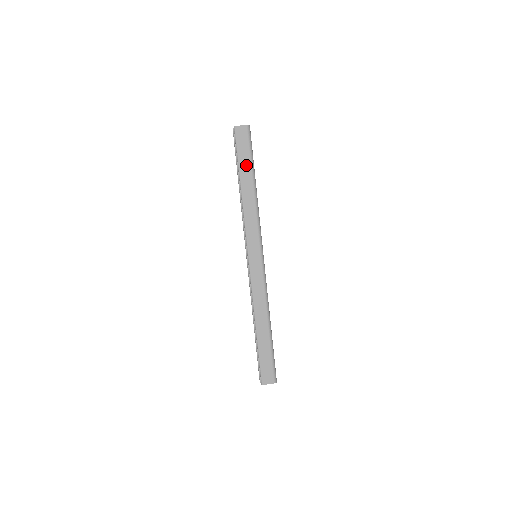
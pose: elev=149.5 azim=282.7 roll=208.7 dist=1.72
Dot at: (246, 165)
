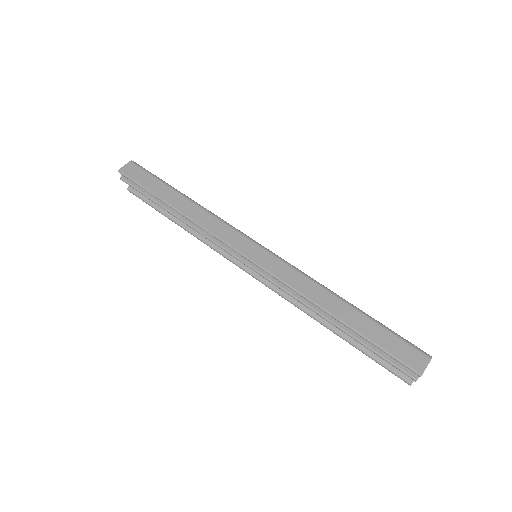
Dot at: (160, 188)
